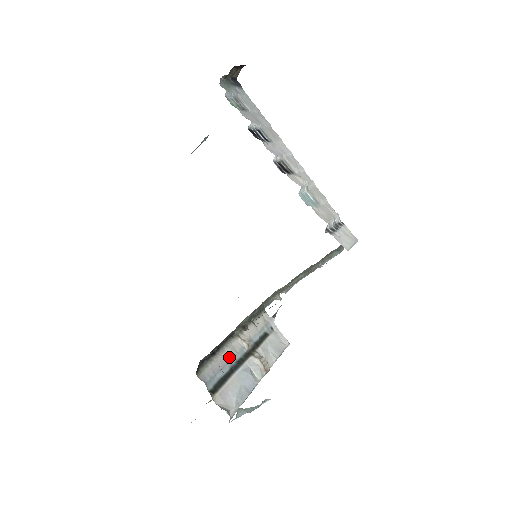
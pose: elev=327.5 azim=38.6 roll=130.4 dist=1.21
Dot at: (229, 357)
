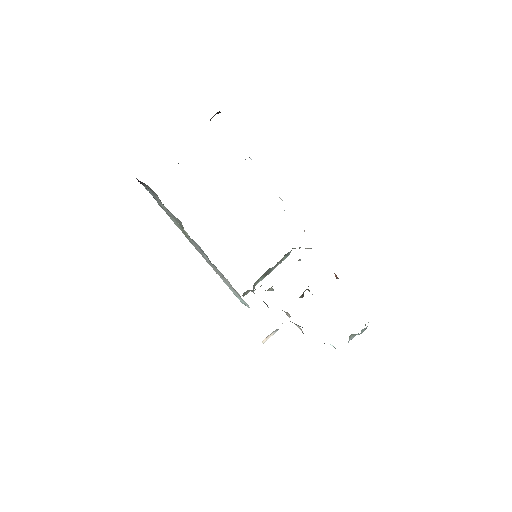
Dot at: occluded
